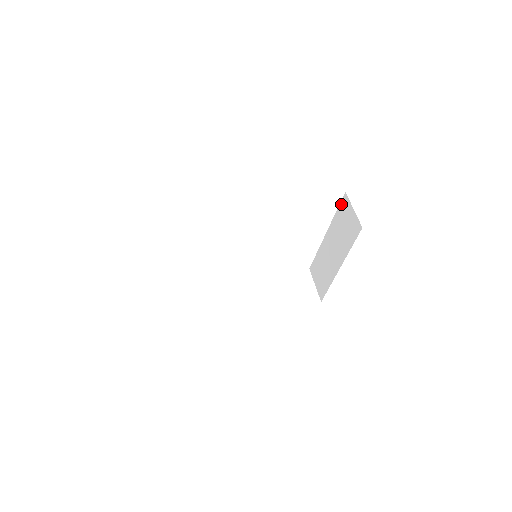
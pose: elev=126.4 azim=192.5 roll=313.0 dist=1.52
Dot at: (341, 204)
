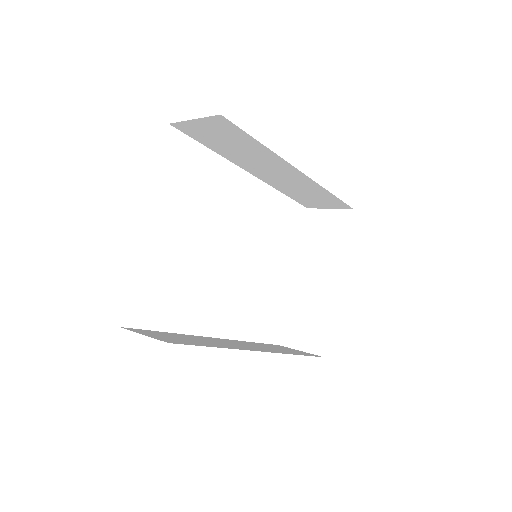
Dot at: (307, 223)
